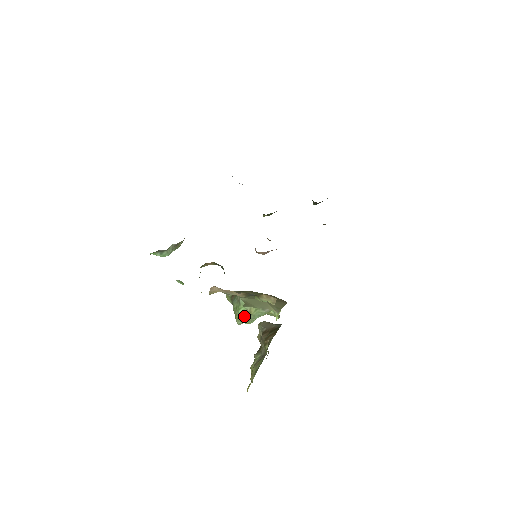
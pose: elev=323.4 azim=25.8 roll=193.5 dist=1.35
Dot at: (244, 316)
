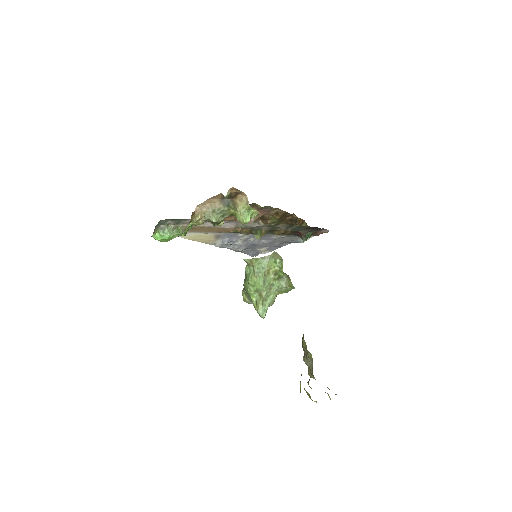
Dot at: (250, 275)
